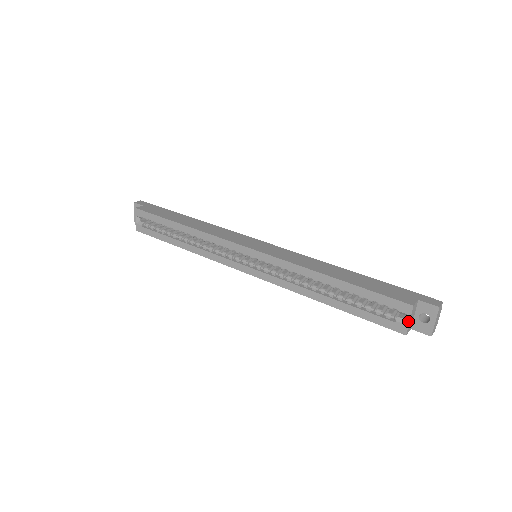
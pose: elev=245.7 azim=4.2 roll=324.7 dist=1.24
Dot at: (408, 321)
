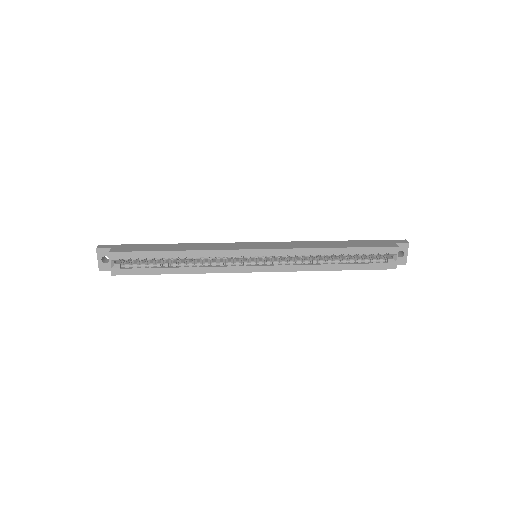
Dot at: (397, 259)
